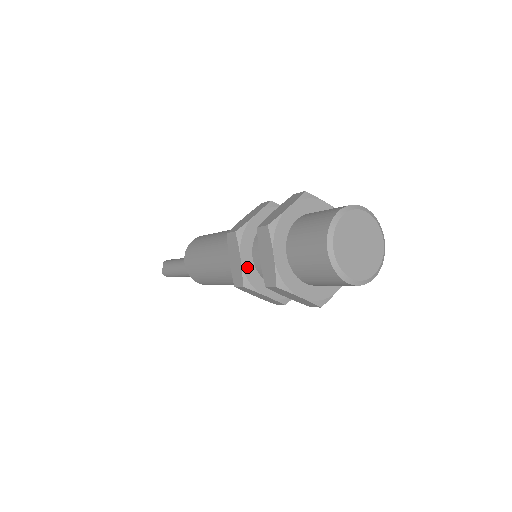
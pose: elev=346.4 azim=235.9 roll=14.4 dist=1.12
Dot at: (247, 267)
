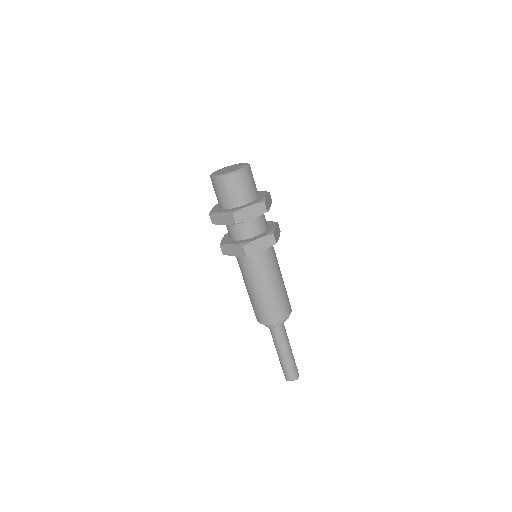
Dot at: (225, 239)
